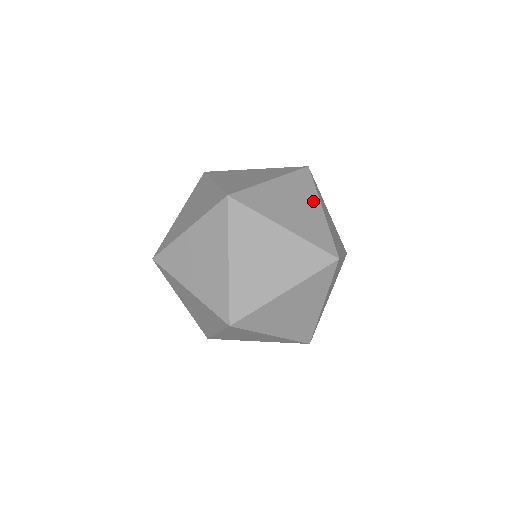
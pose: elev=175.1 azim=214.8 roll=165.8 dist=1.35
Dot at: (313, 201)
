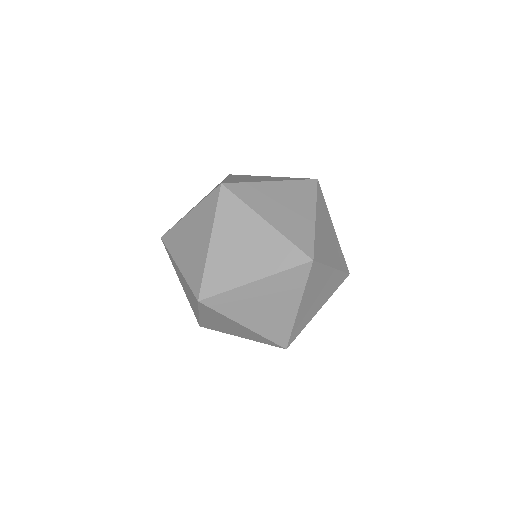
Dot at: (253, 222)
